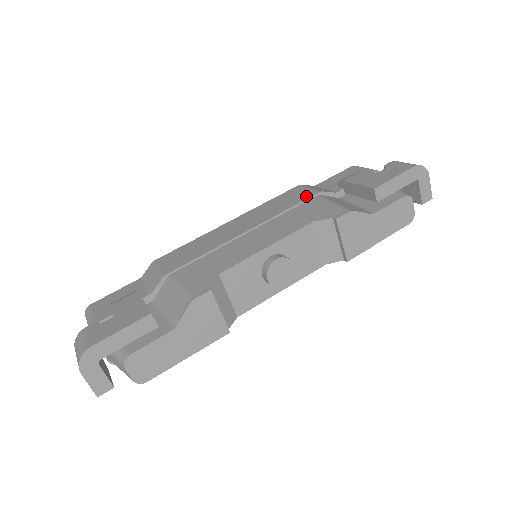
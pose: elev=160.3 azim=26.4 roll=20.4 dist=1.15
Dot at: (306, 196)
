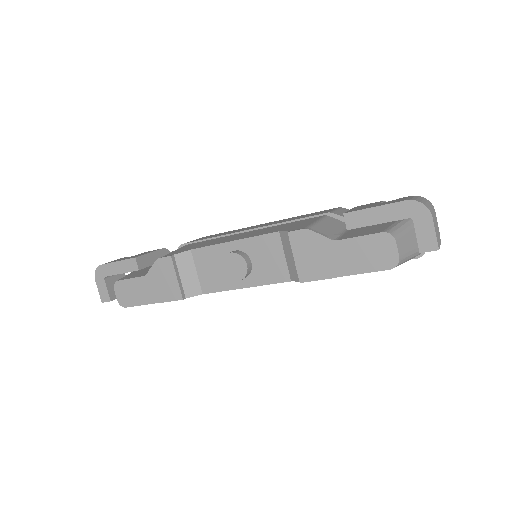
Dot at: (317, 214)
